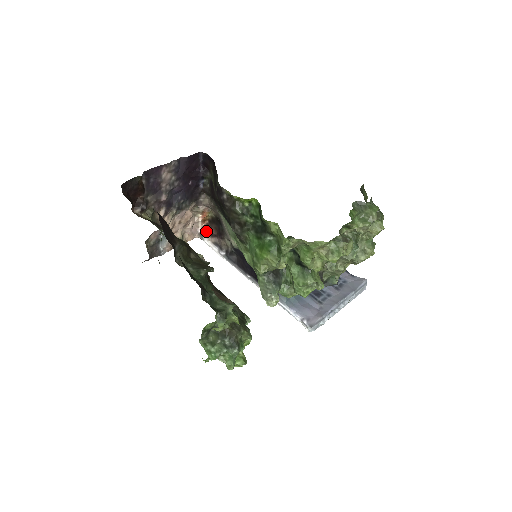
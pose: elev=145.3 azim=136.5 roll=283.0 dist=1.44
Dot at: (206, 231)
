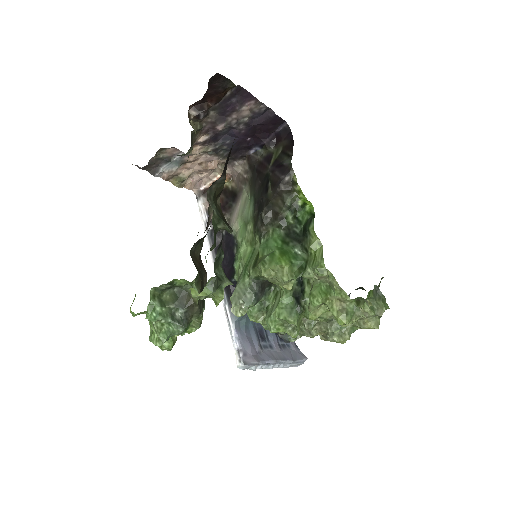
Dot at: occluded
